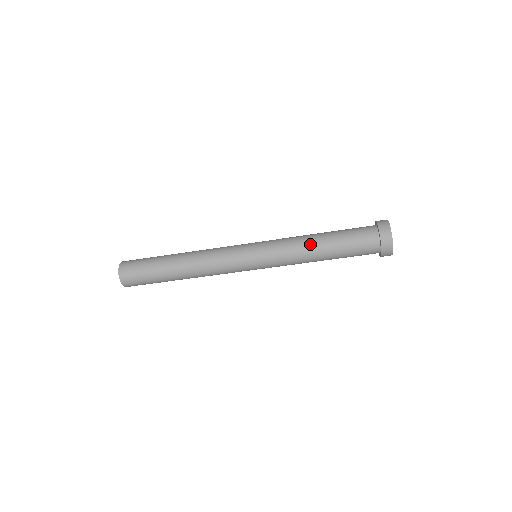
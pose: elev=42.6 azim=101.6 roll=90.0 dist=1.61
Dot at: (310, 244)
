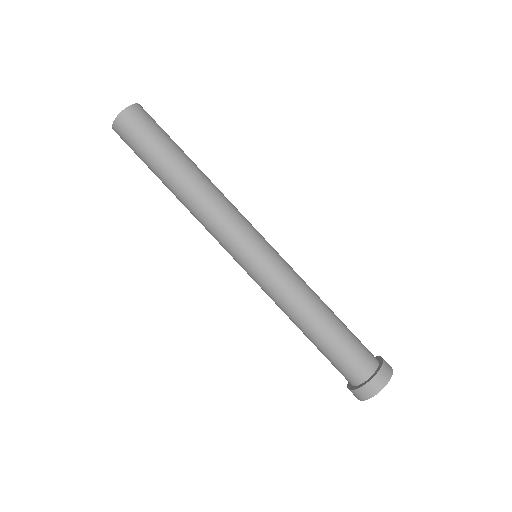
Dot at: occluded
